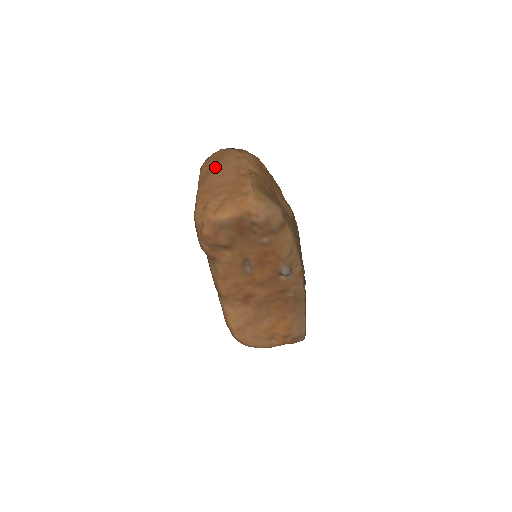
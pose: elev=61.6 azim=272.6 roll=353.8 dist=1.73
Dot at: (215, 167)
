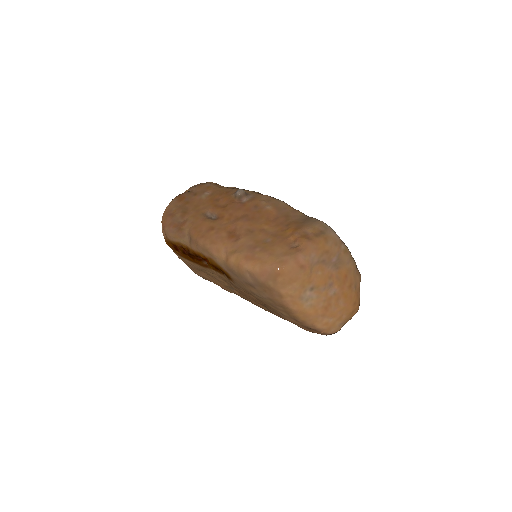
Dot at: occluded
